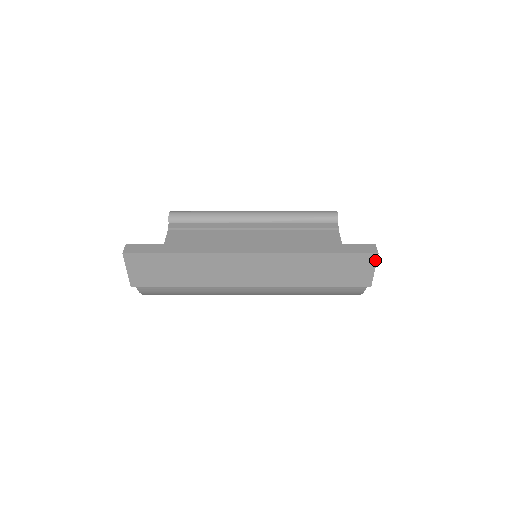
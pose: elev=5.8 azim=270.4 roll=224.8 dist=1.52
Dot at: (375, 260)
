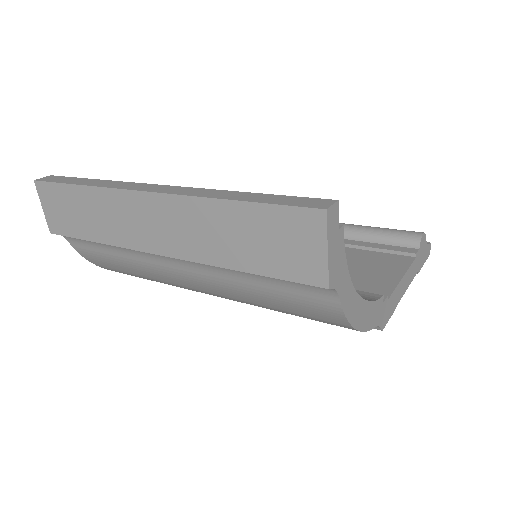
Dot at: (324, 226)
